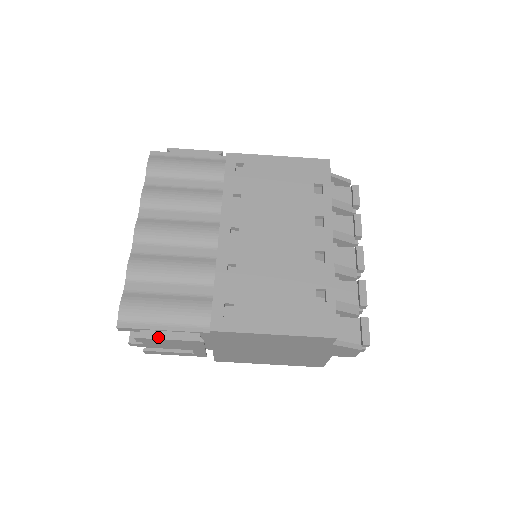
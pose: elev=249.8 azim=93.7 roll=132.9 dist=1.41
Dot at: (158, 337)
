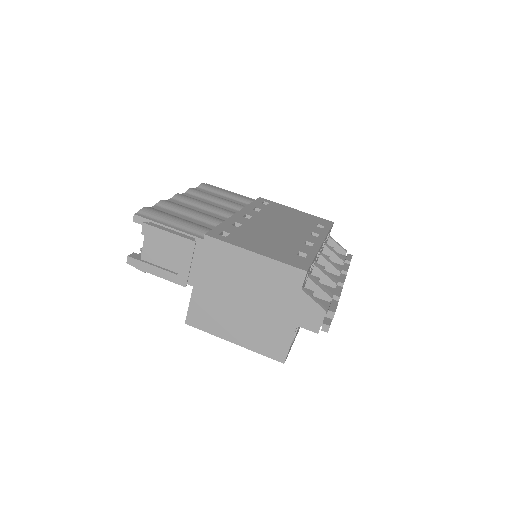
Dot at: (162, 228)
